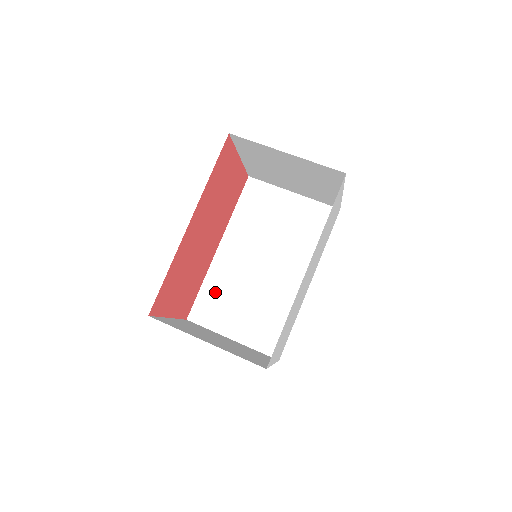
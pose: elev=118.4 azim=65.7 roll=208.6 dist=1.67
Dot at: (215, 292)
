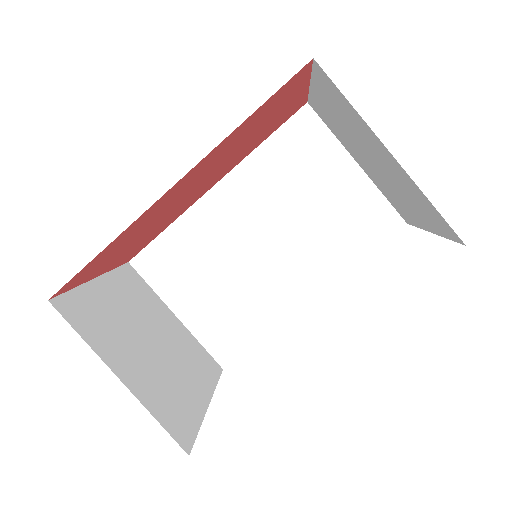
Dot at: (181, 246)
